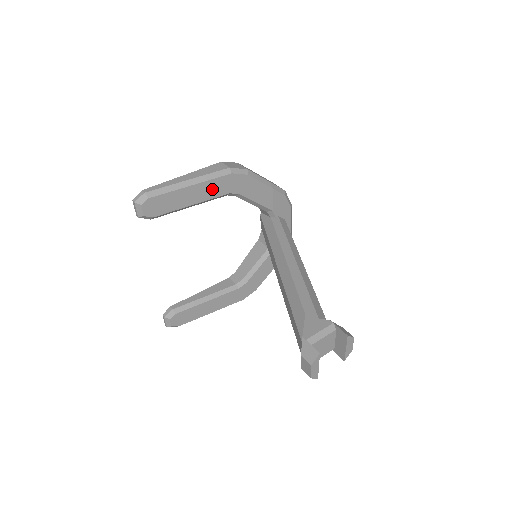
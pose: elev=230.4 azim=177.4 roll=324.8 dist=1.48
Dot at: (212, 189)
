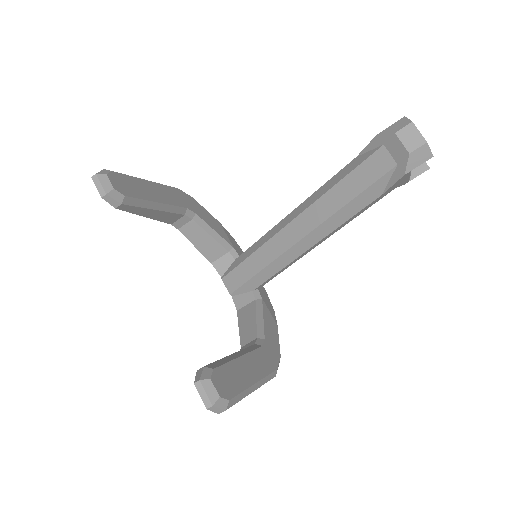
Dot at: (169, 196)
